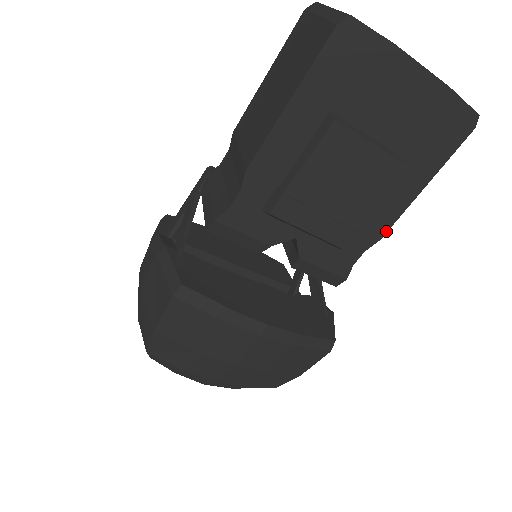
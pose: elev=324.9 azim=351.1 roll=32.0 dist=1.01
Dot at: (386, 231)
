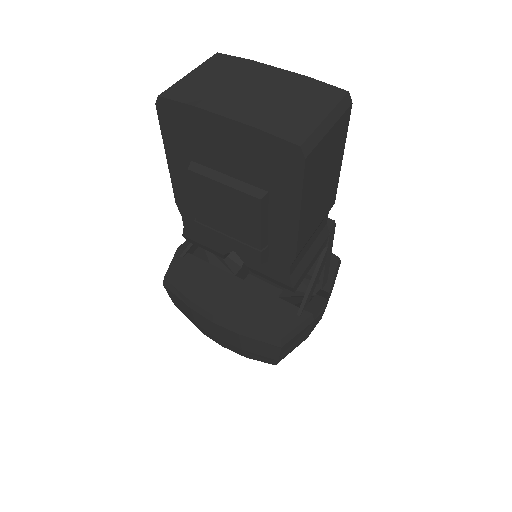
Dot at: (295, 251)
